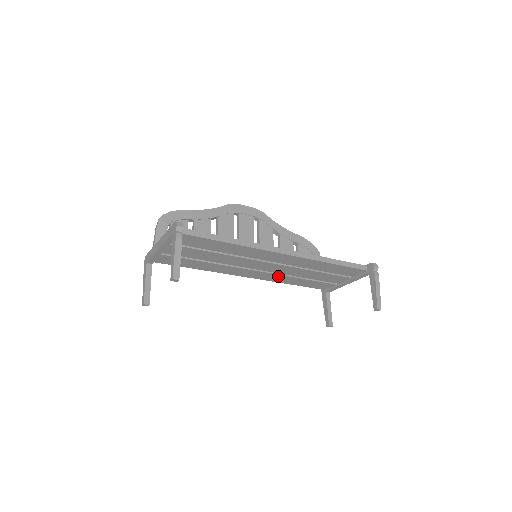
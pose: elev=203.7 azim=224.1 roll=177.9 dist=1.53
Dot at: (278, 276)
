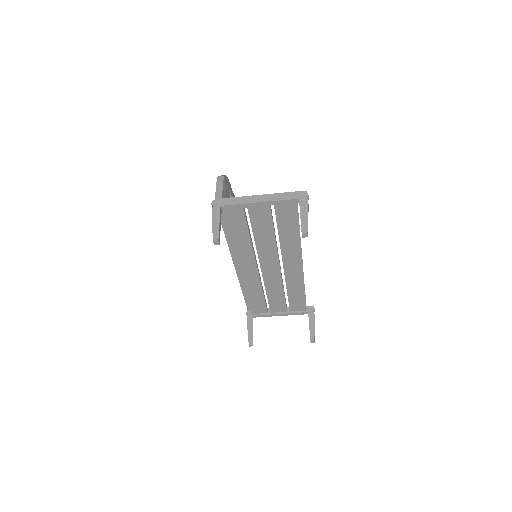
Dot at: (257, 282)
